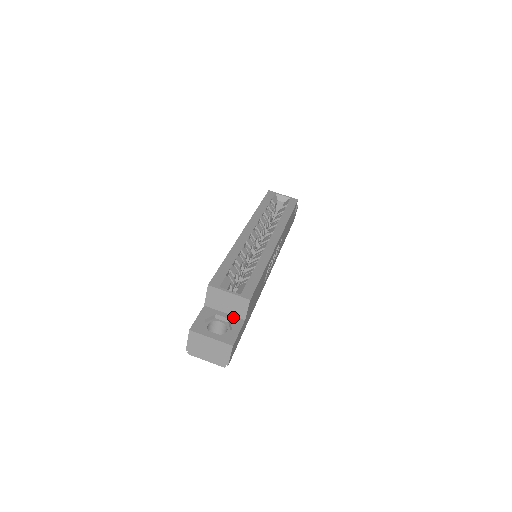
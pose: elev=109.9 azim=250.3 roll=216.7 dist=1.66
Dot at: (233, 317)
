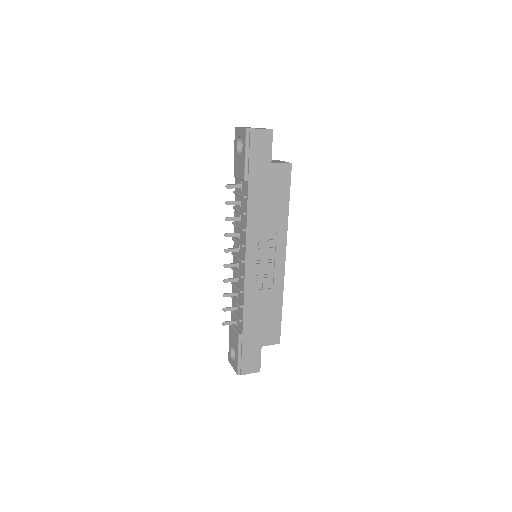
Dot at: occluded
